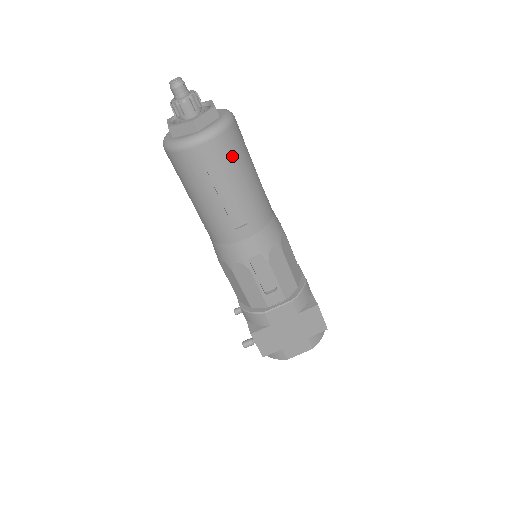
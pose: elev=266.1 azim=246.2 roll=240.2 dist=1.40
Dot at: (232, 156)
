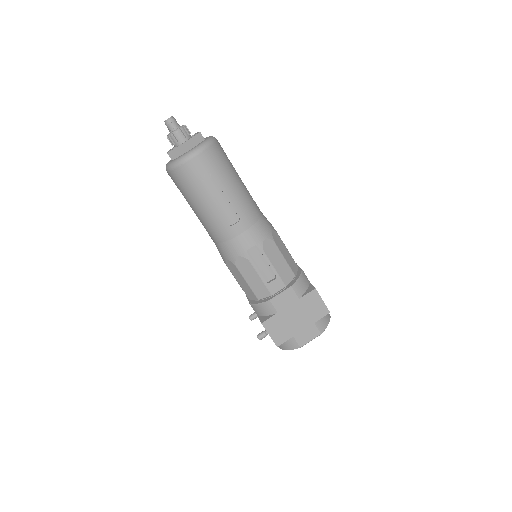
Dot at: (218, 166)
